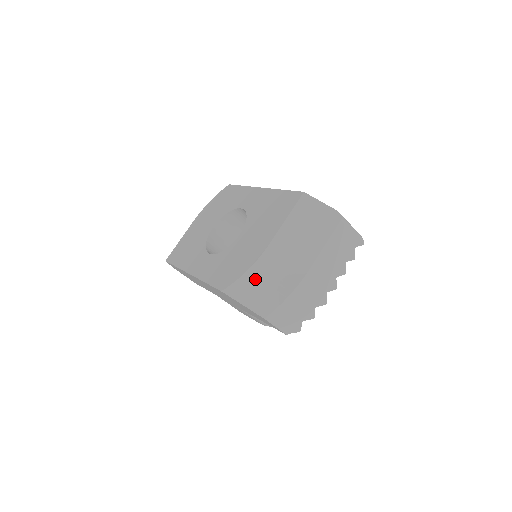
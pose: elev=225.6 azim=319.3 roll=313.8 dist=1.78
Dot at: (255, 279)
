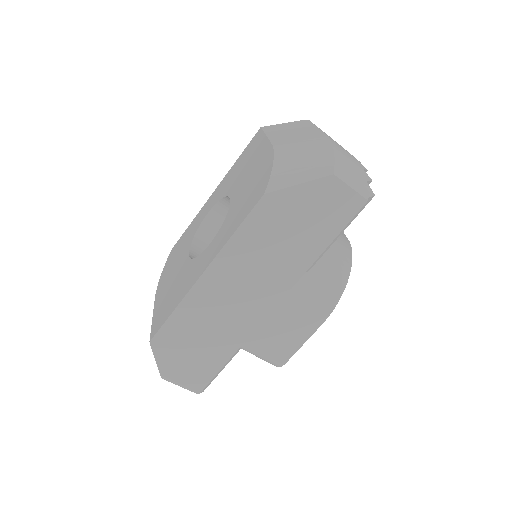
Dot at: (288, 160)
